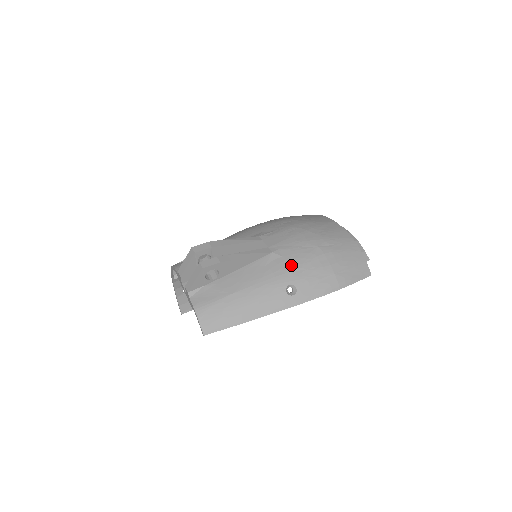
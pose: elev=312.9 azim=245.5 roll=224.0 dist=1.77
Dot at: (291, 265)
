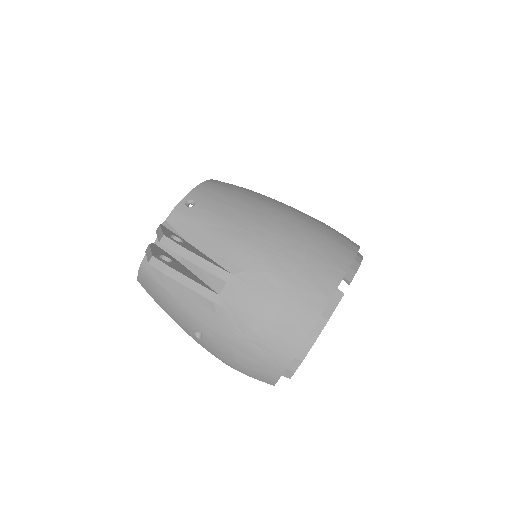
Dot at: (214, 326)
